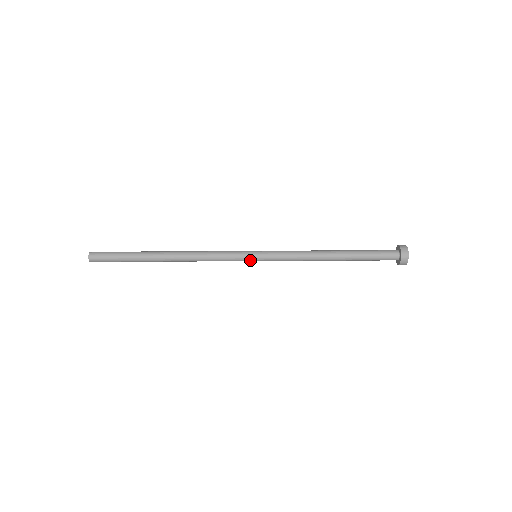
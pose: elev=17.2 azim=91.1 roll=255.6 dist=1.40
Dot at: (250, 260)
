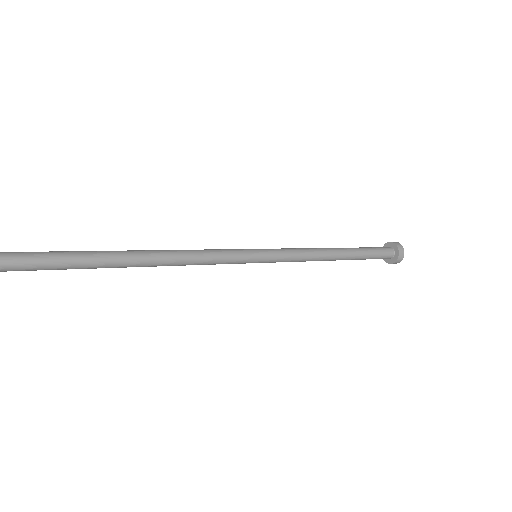
Dot at: (252, 259)
